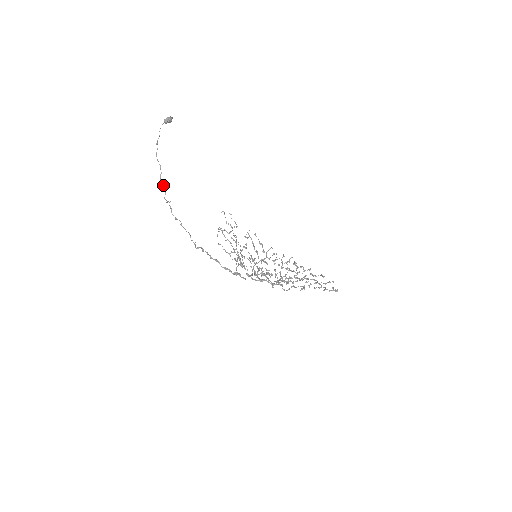
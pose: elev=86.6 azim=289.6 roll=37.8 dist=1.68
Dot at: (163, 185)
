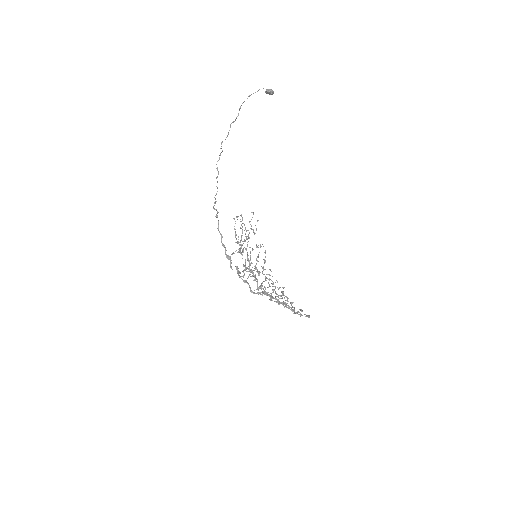
Dot at: (229, 130)
